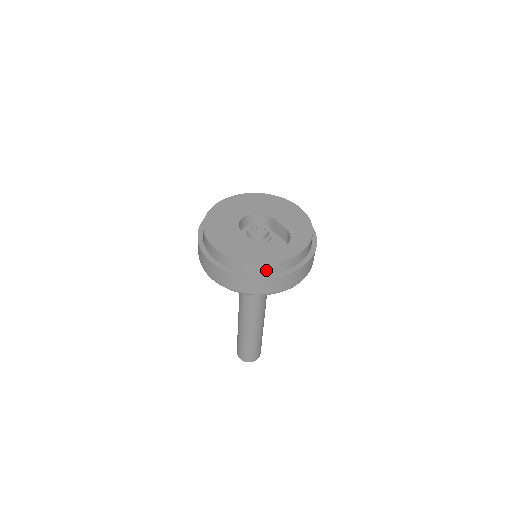
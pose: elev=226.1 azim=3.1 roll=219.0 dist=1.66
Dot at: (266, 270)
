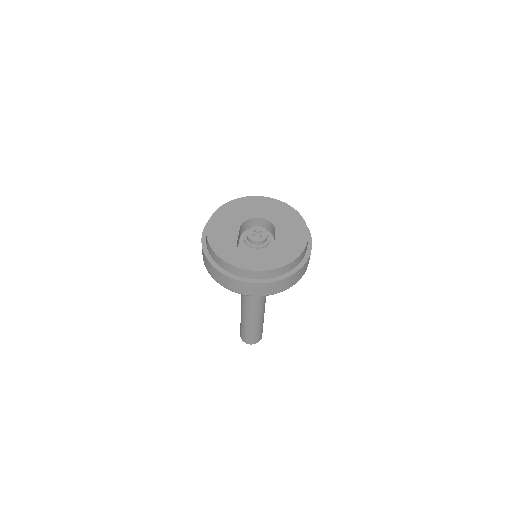
Dot at: (225, 266)
